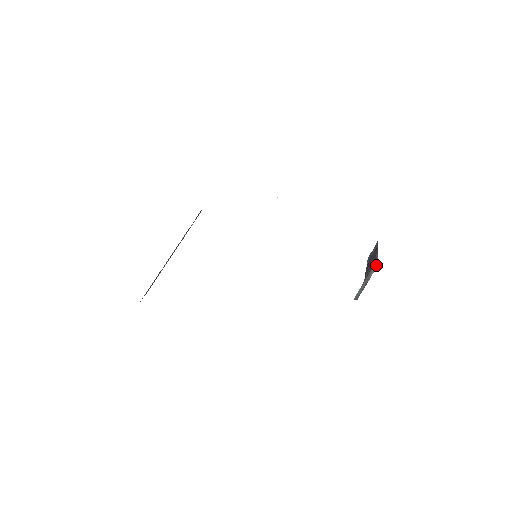
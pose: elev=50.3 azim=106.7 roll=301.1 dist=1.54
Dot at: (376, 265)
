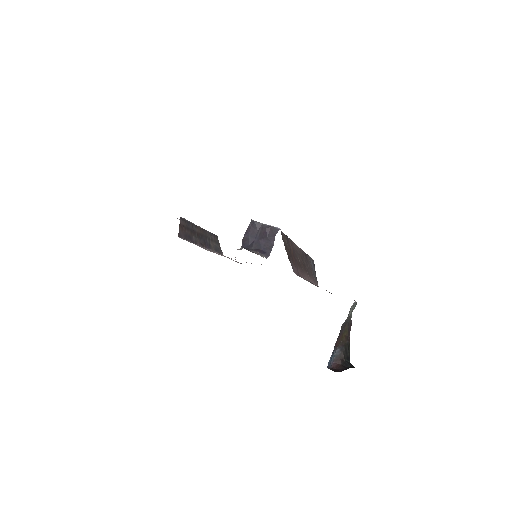
Dot at: occluded
